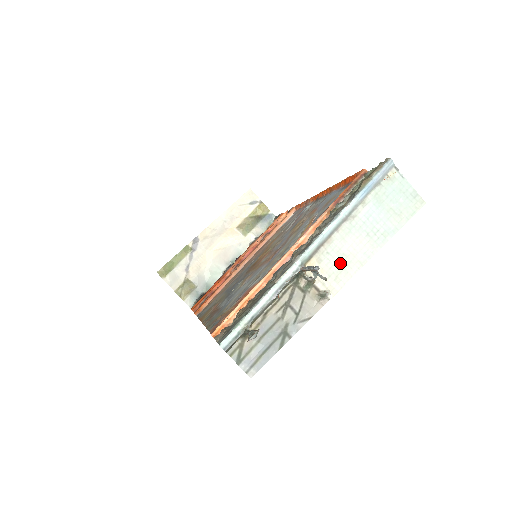
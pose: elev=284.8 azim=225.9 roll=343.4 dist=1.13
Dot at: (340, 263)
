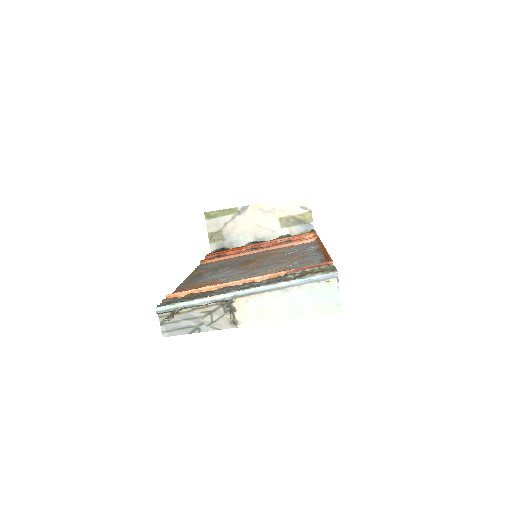
Dot at: (259, 311)
